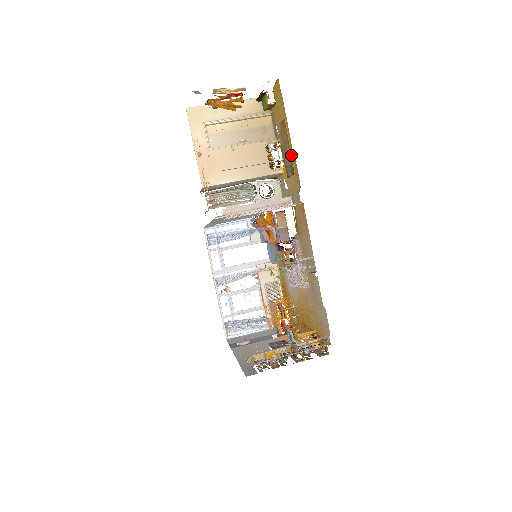
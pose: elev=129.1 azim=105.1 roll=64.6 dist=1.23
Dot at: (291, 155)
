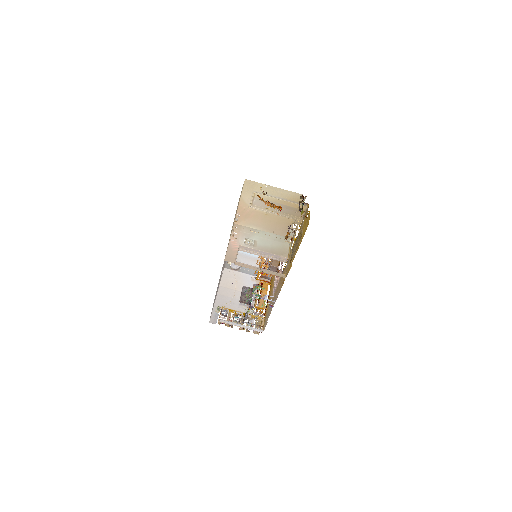
Dot at: (293, 257)
